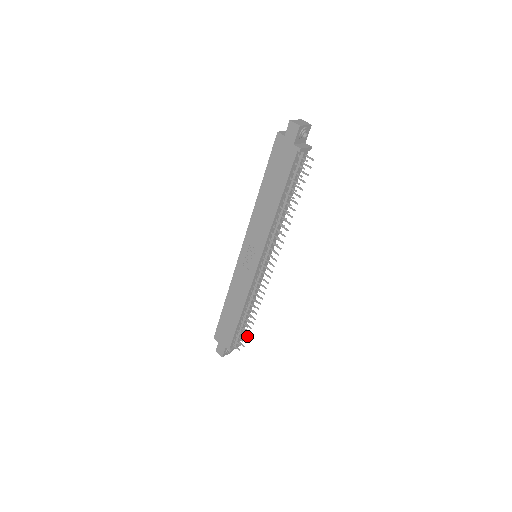
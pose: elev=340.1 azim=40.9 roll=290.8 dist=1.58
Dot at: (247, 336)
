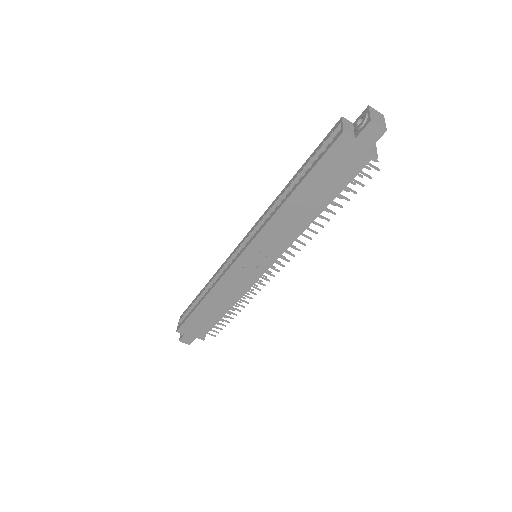
Dot at: occluded
